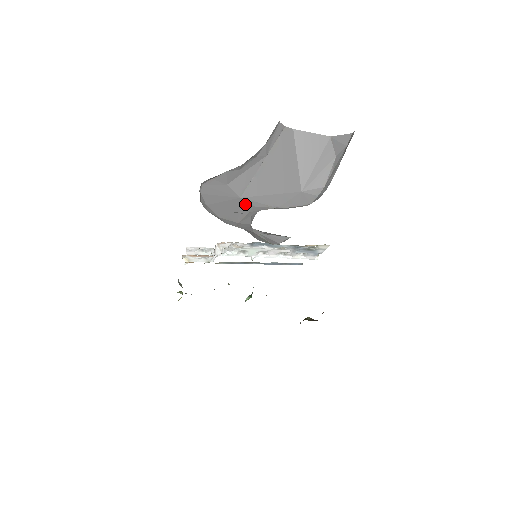
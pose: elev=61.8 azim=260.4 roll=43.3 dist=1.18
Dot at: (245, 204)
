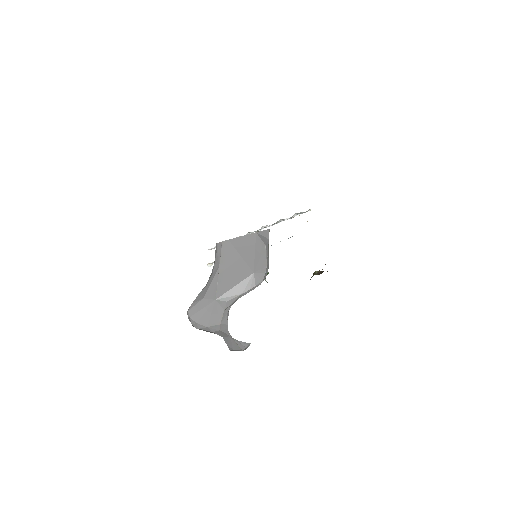
Dot at: (220, 304)
